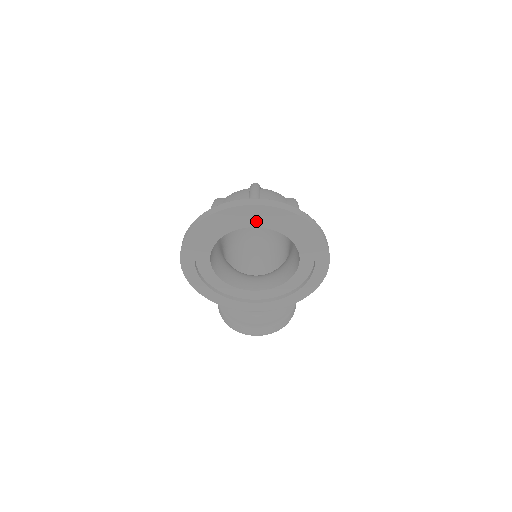
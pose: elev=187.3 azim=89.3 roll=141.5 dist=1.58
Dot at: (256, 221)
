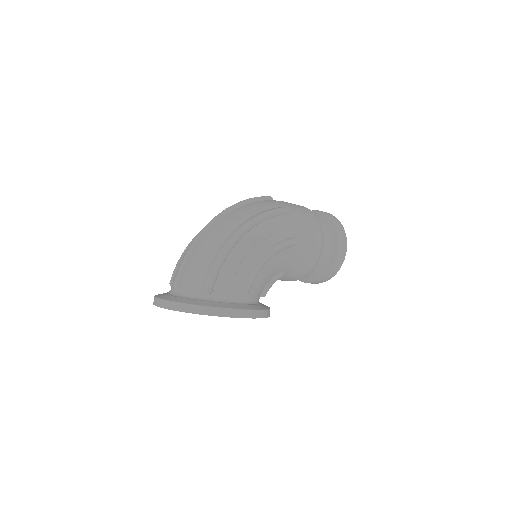
Dot at: occluded
